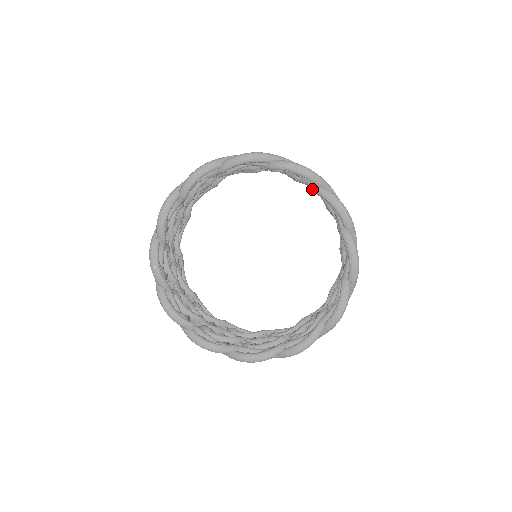
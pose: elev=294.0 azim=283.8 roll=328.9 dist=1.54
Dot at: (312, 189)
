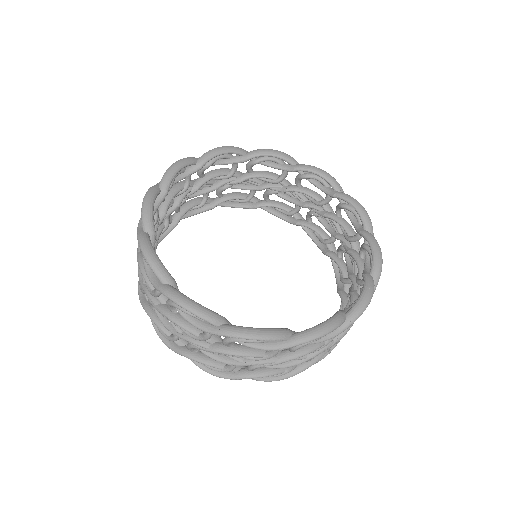
Dot at: (243, 160)
